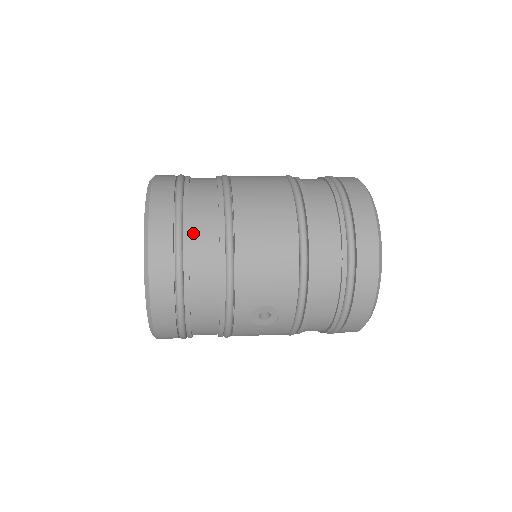
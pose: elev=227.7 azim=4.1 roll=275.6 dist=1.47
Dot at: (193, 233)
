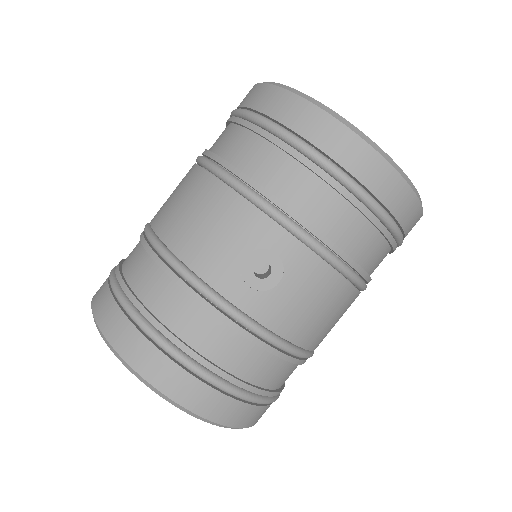
Dot at: (128, 276)
